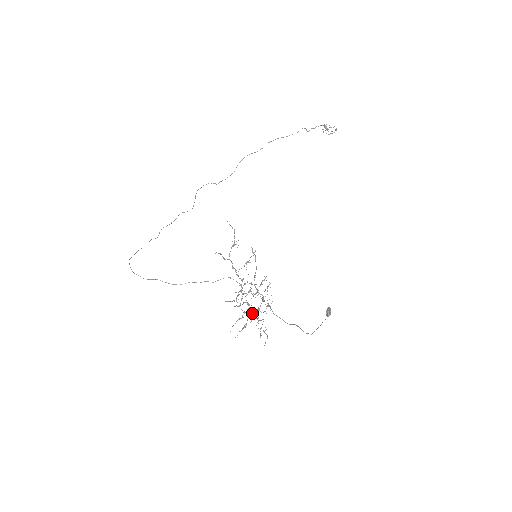
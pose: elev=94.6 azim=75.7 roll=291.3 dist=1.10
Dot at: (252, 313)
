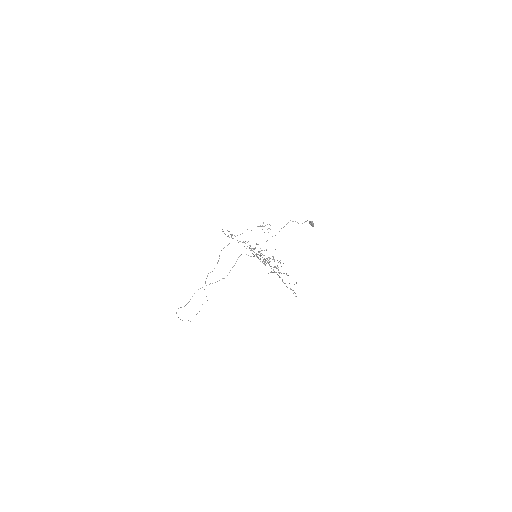
Dot at: (273, 270)
